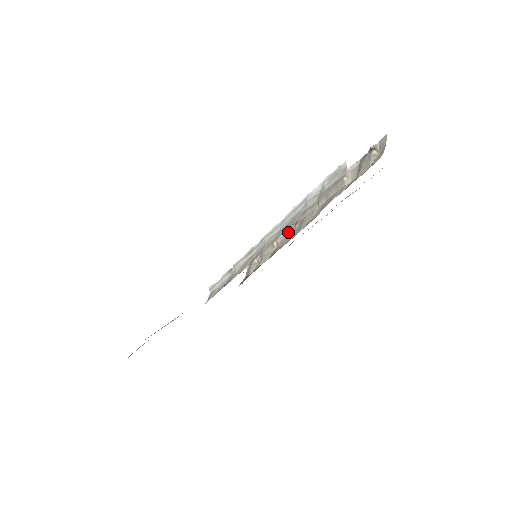
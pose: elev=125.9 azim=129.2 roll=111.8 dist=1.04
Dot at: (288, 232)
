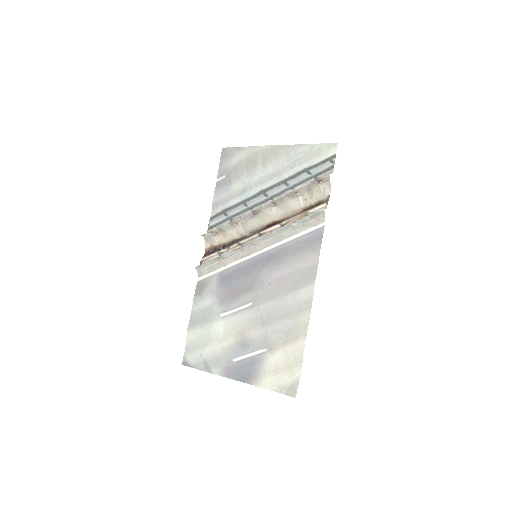
Dot at: (246, 218)
